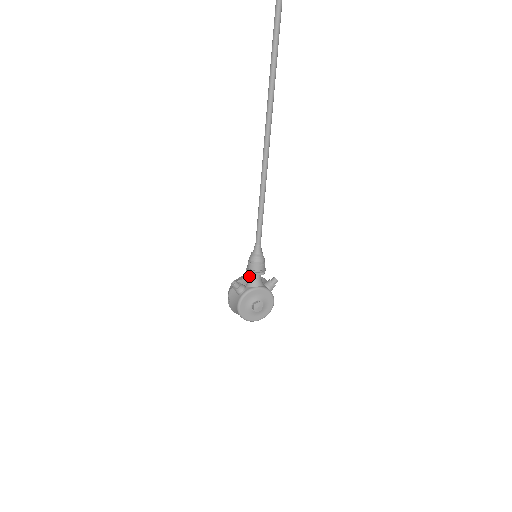
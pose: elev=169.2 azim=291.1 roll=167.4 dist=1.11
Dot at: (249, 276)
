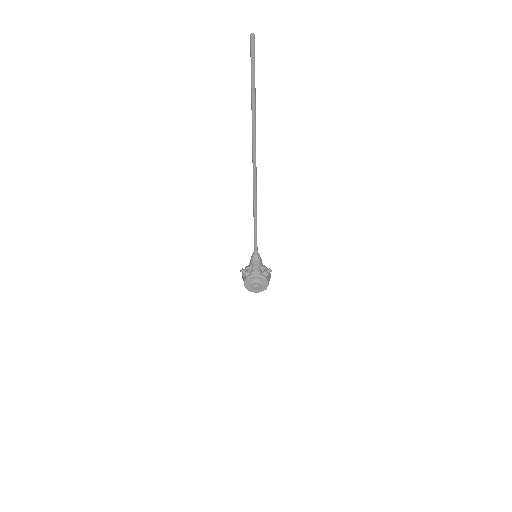
Dot at: occluded
